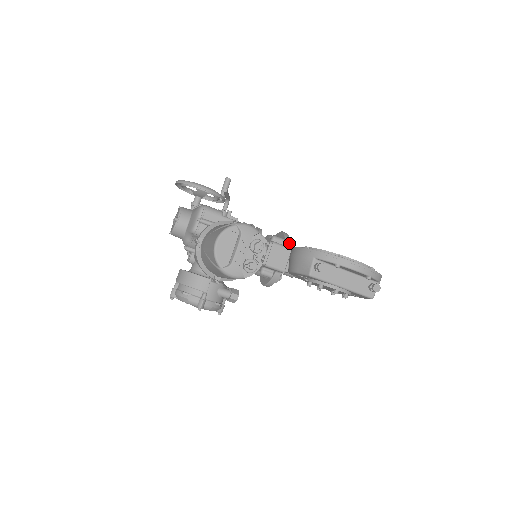
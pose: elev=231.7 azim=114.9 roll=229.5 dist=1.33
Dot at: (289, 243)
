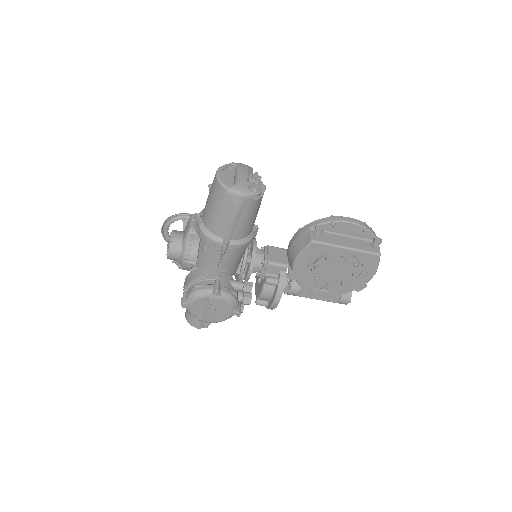
Dot at: occluded
